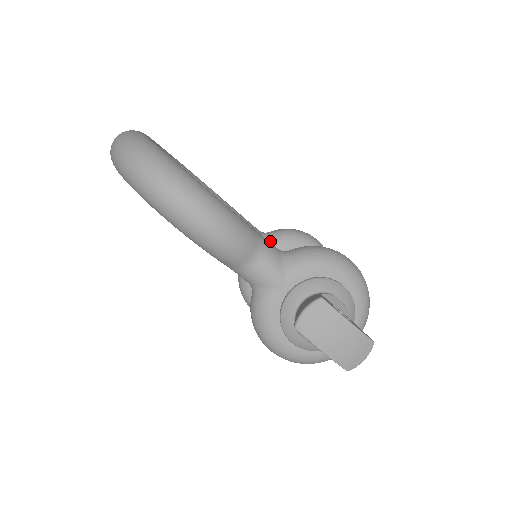
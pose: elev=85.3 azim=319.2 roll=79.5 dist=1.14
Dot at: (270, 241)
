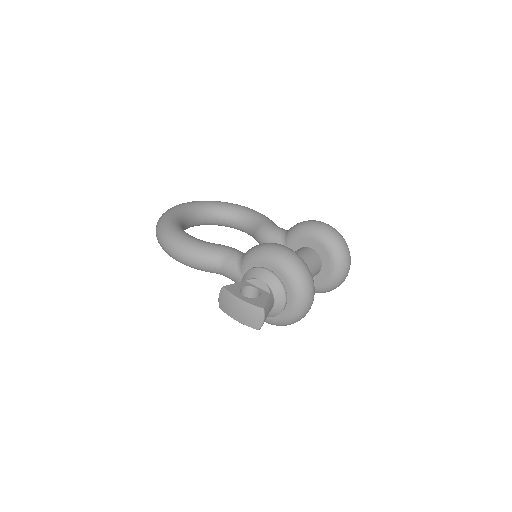
Dot at: (286, 237)
